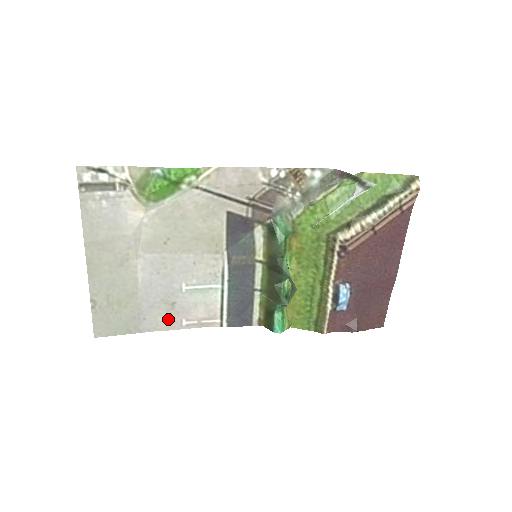
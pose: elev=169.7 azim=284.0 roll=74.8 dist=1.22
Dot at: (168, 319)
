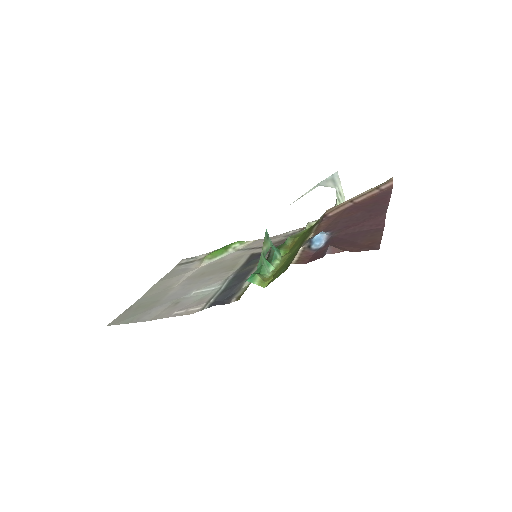
Dot at: (165, 312)
